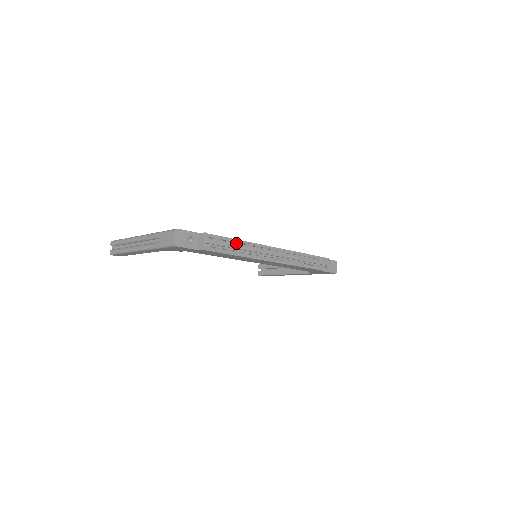
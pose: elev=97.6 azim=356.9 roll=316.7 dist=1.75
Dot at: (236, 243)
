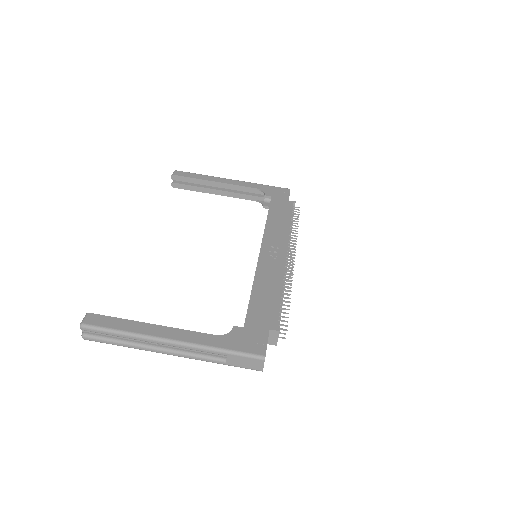
Dot at: (281, 297)
